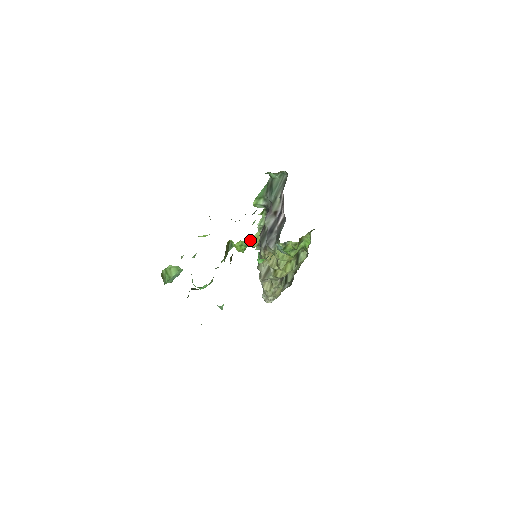
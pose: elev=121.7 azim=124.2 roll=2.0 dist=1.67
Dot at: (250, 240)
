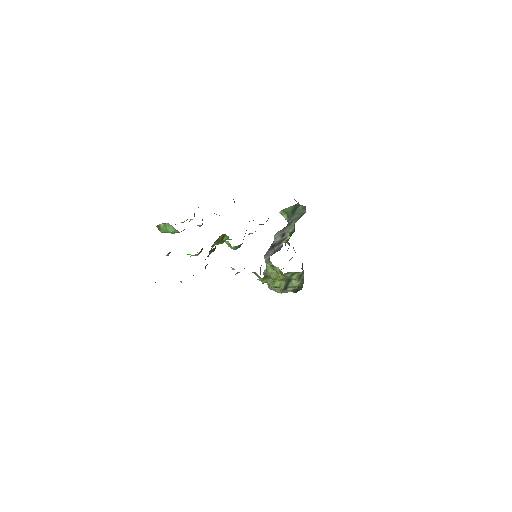
Dot at: (236, 246)
